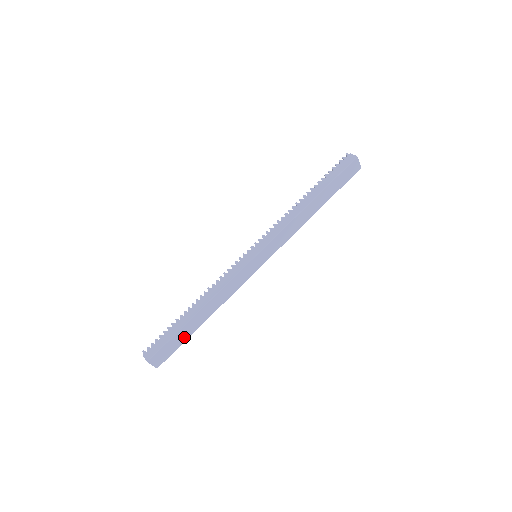
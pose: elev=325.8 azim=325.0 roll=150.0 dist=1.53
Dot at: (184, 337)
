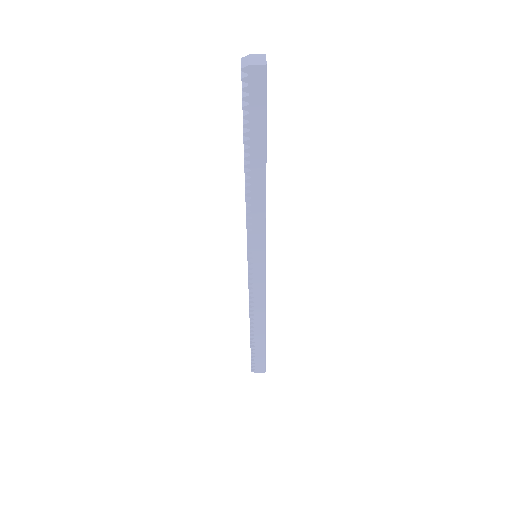
Dot at: occluded
